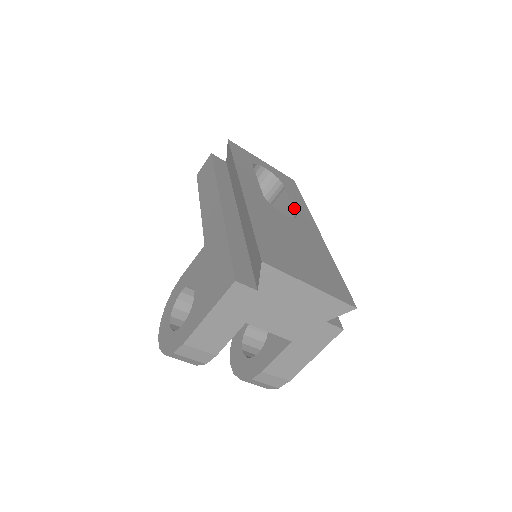
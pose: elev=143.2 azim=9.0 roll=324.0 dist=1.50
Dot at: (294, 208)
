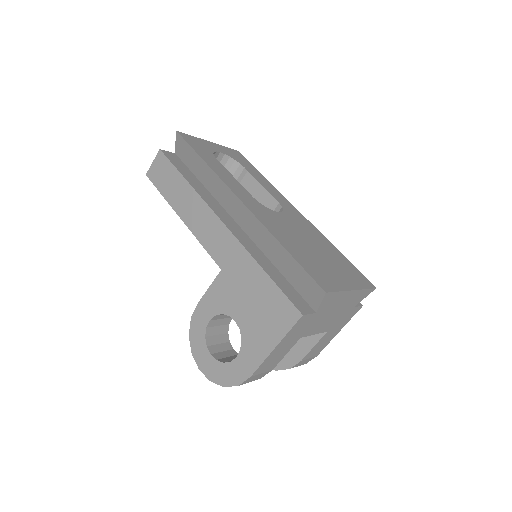
Dot at: (272, 195)
